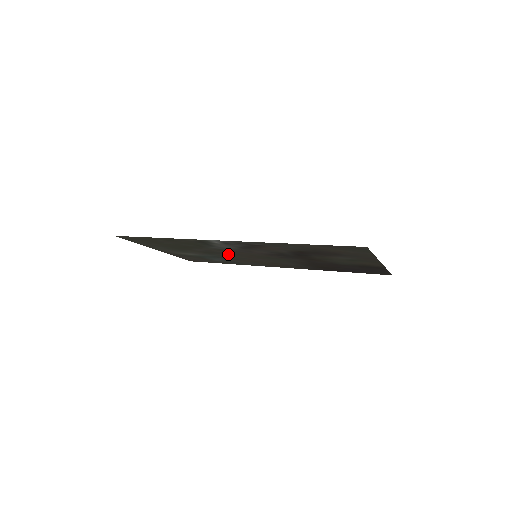
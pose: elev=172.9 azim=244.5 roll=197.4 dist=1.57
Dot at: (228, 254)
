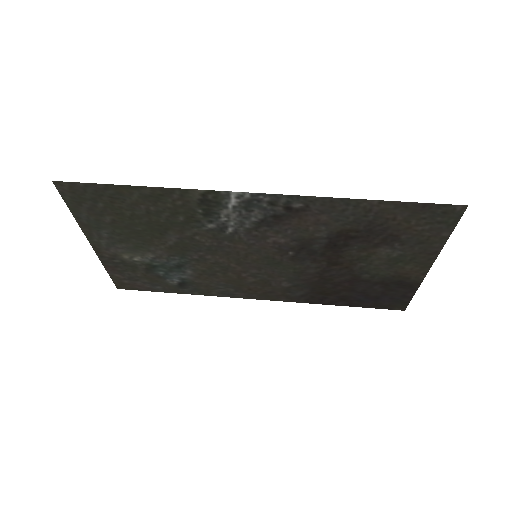
Dot at: (212, 253)
